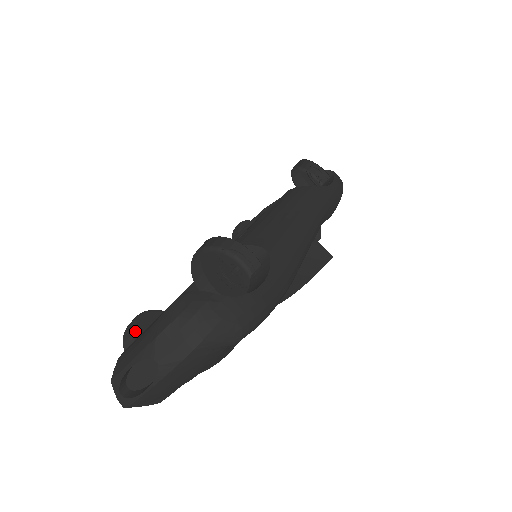
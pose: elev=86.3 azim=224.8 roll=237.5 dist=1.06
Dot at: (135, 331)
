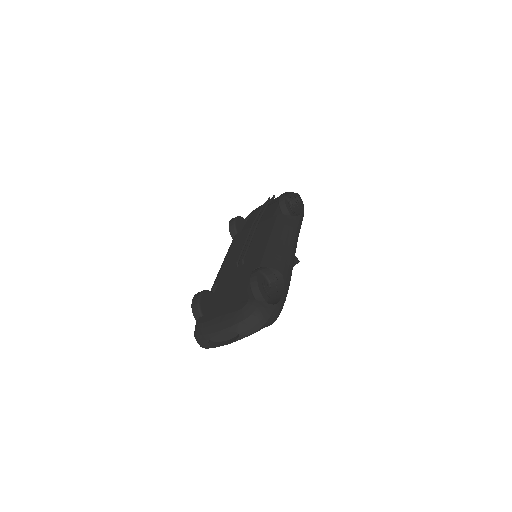
Dot at: (201, 305)
